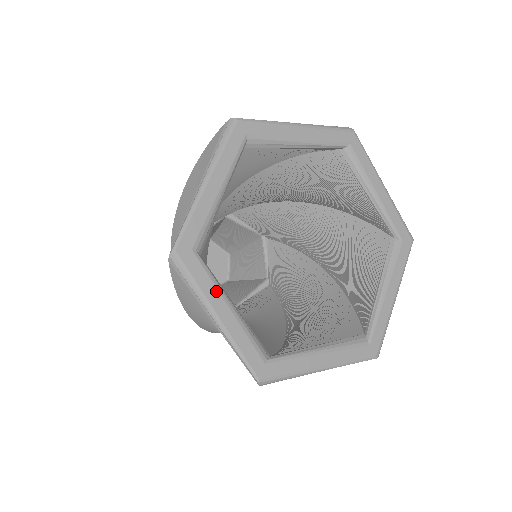
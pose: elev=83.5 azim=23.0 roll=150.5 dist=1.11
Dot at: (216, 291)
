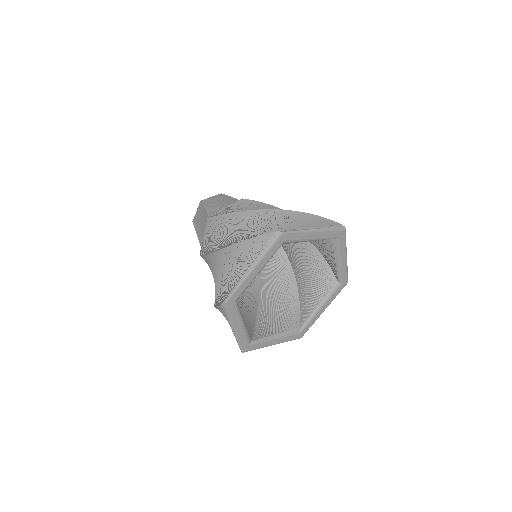
Dot at: (239, 318)
